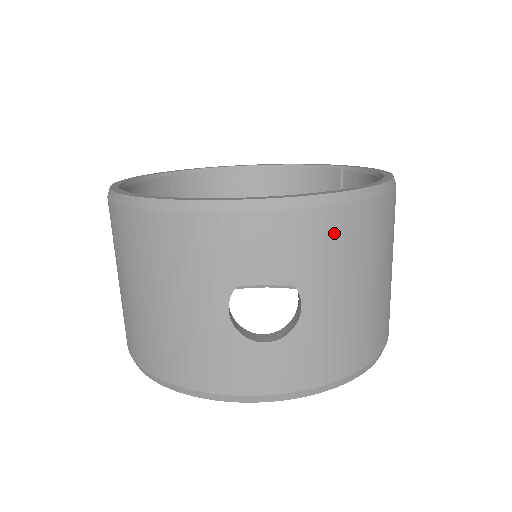
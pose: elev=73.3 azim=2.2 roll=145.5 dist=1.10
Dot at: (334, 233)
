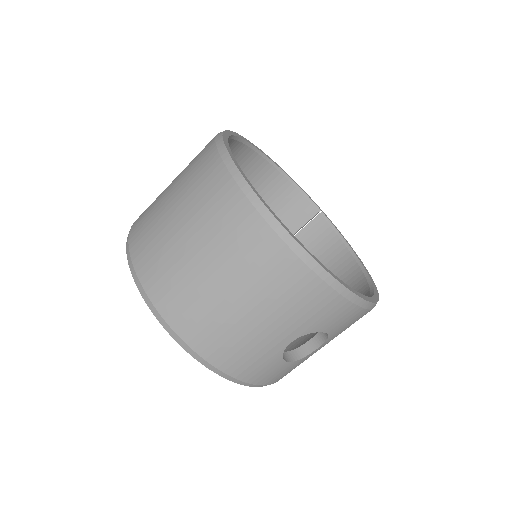
Dot at: occluded
